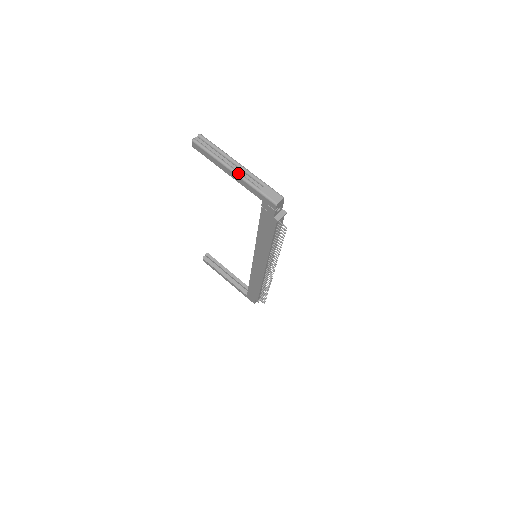
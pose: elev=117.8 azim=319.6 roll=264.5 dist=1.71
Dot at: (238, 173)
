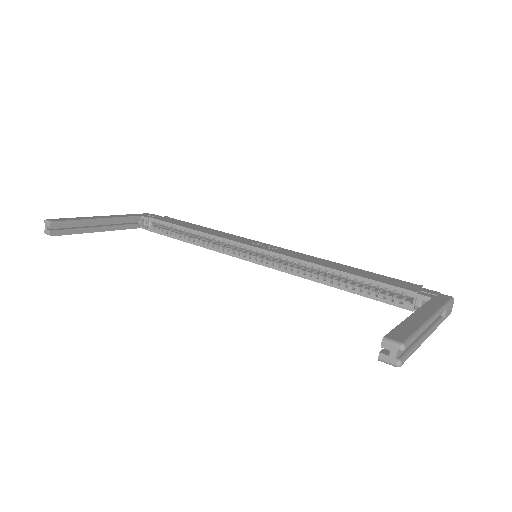
Dot at: occluded
